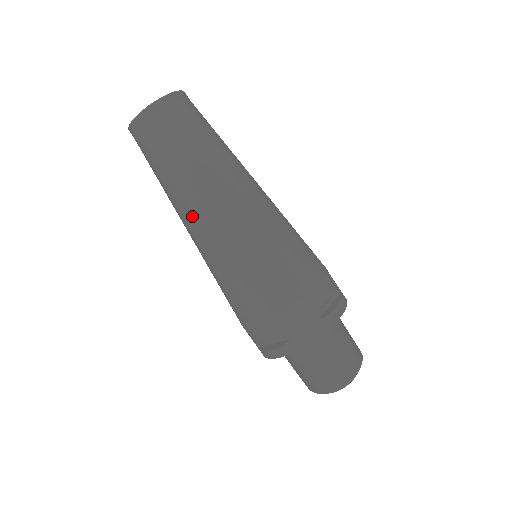
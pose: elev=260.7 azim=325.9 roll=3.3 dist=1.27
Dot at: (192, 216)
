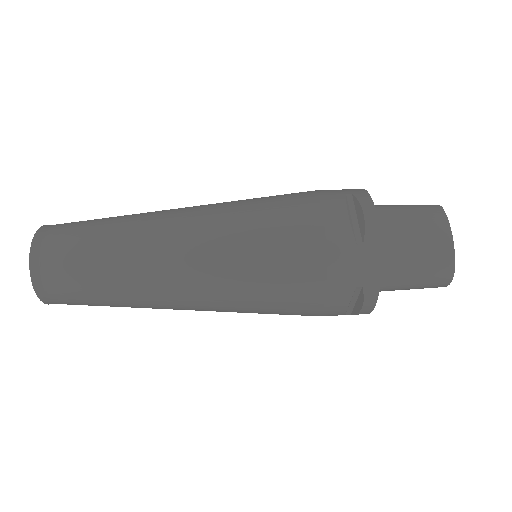
Dot at: (165, 227)
